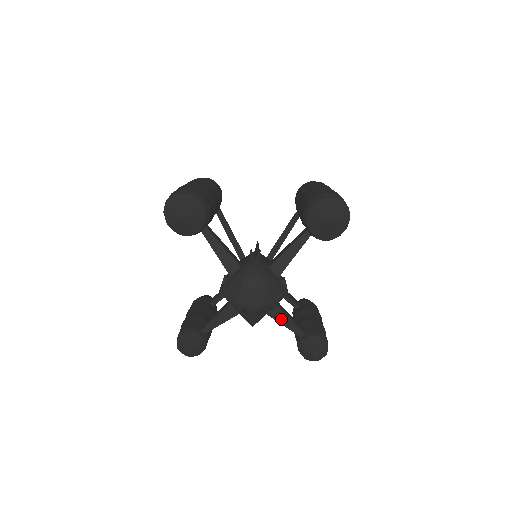
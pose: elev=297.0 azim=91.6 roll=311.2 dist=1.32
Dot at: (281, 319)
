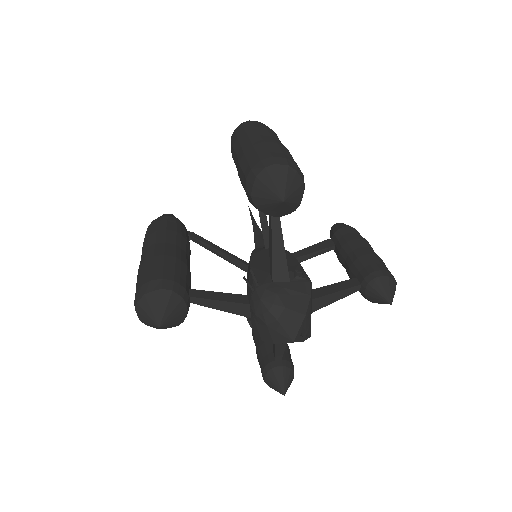
Dot at: (328, 301)
